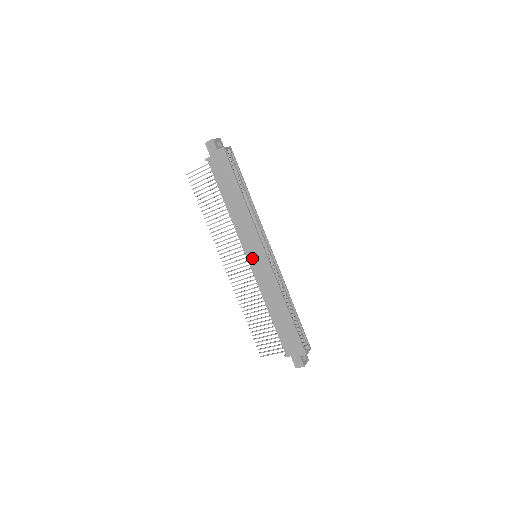
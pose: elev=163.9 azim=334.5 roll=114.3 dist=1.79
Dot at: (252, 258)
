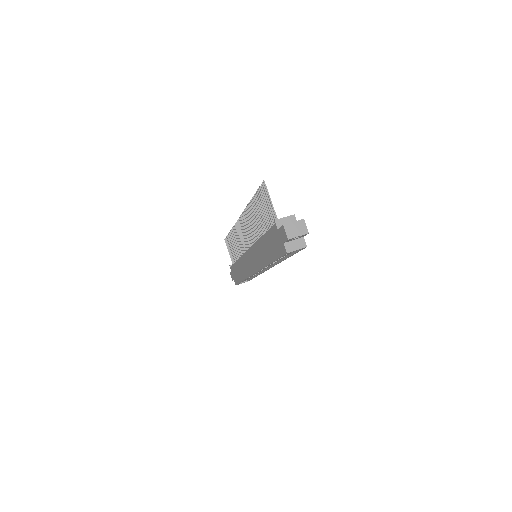
Dot at: (249, 257)
